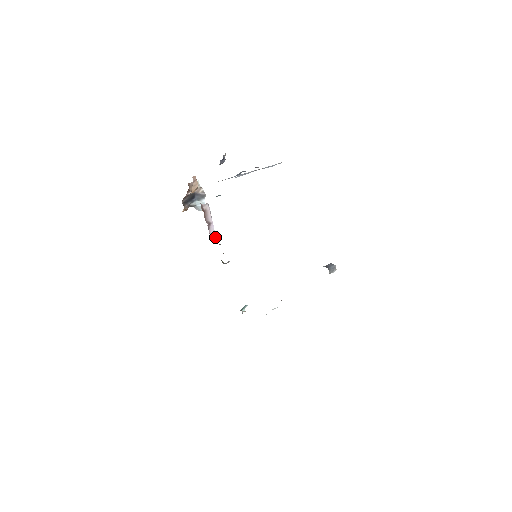
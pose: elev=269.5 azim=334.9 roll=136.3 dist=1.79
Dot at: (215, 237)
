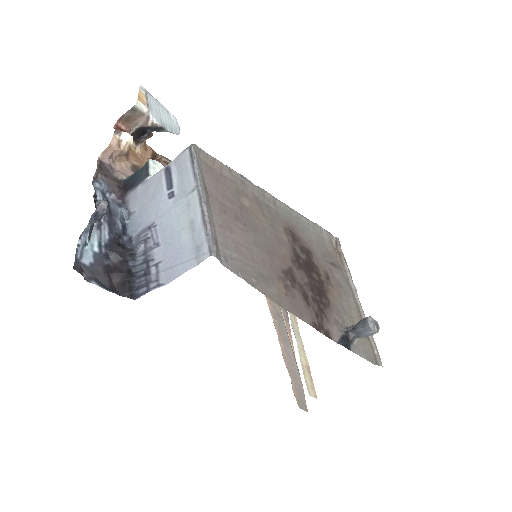
Dot at: occluded
